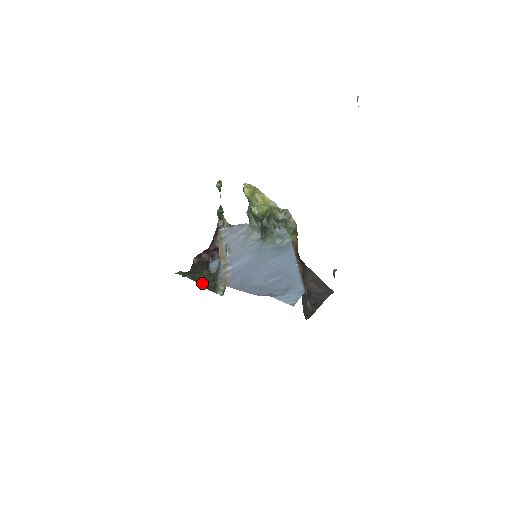
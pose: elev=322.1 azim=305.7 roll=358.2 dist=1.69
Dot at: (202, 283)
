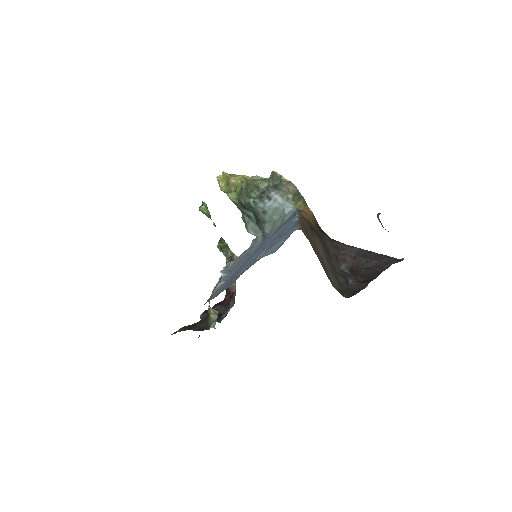
Dot at: (194, 328)
